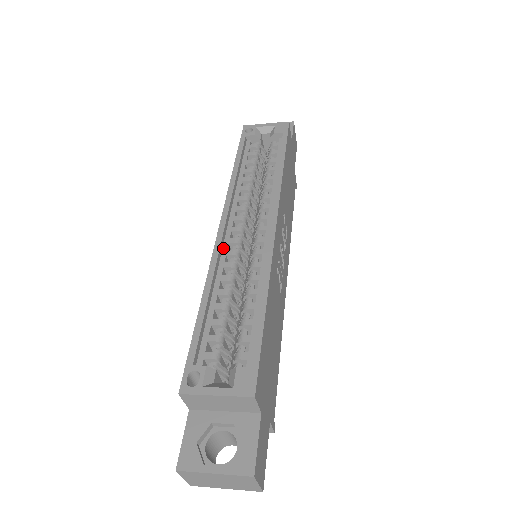
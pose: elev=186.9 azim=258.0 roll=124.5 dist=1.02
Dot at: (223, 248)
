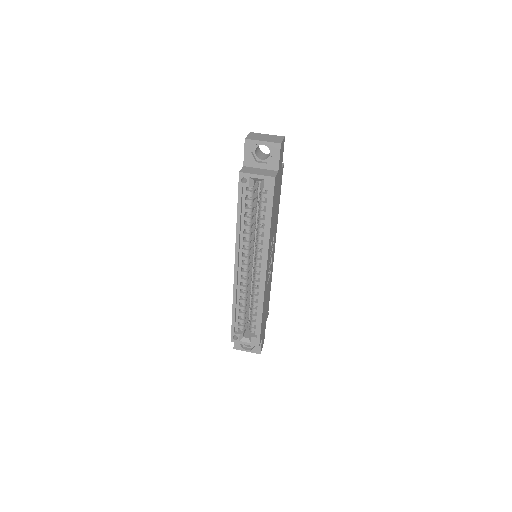
Dot at: (238, 278)
